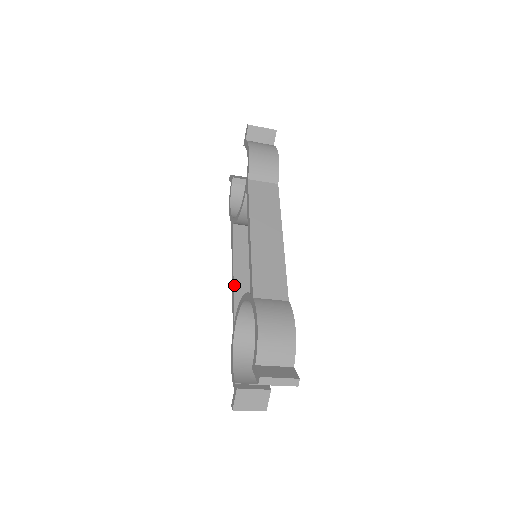
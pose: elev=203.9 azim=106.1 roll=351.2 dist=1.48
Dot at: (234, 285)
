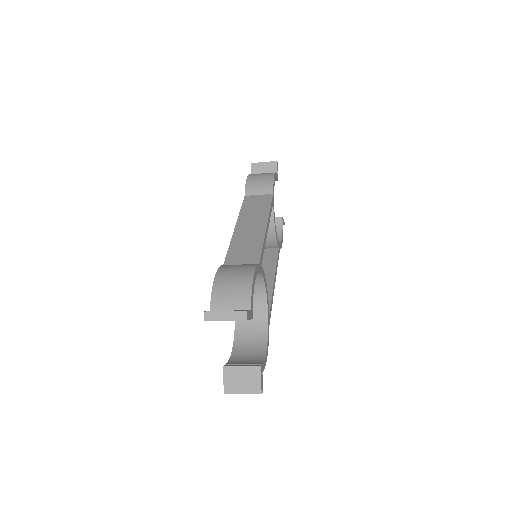
Dot at: occluded
